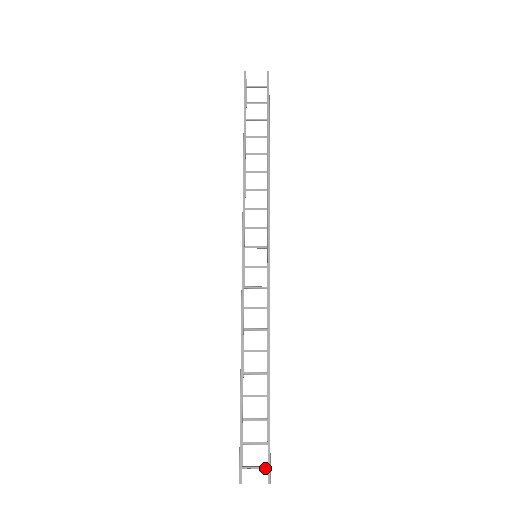
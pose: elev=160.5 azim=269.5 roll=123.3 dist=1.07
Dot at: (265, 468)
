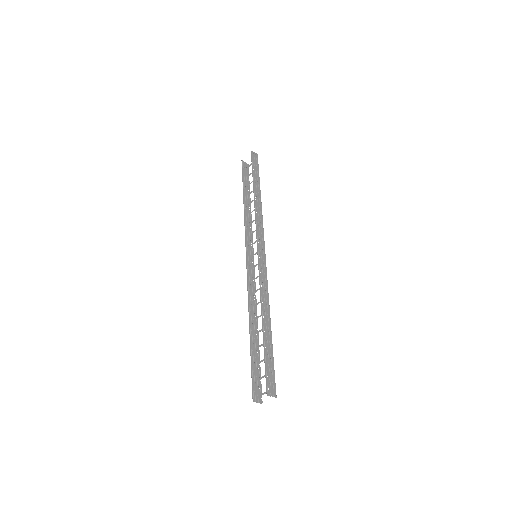
Dot at: (273, 390)
